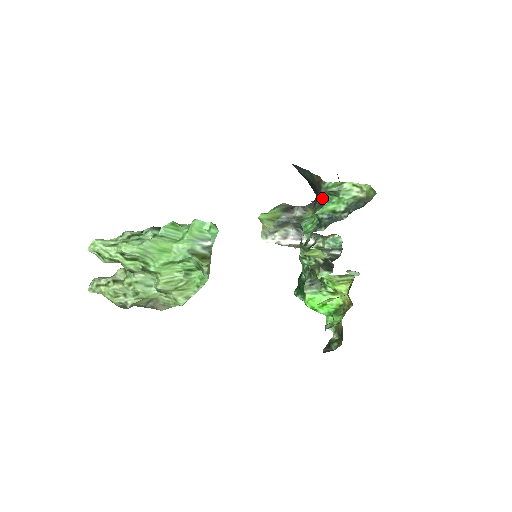
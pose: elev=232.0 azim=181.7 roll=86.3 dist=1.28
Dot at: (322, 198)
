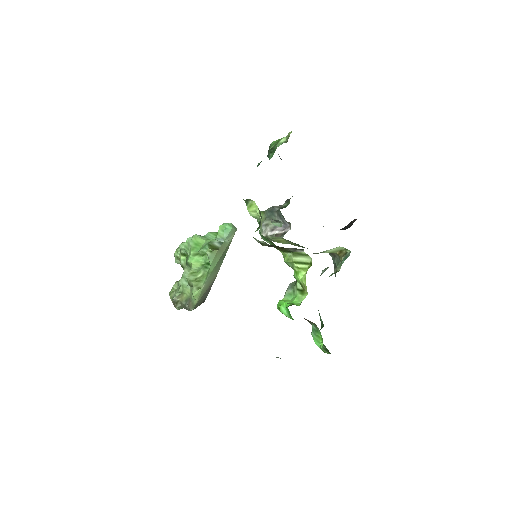
Dot at: occluded
